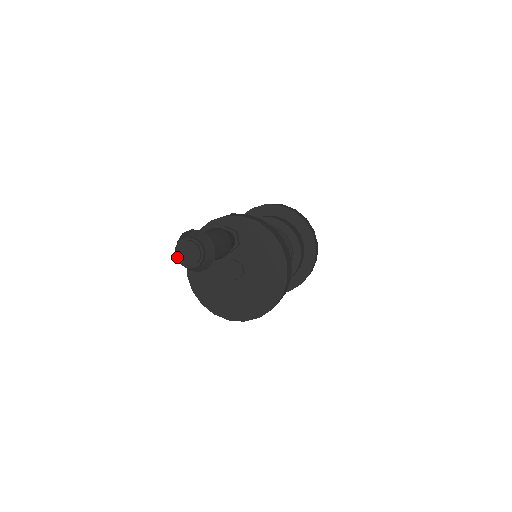
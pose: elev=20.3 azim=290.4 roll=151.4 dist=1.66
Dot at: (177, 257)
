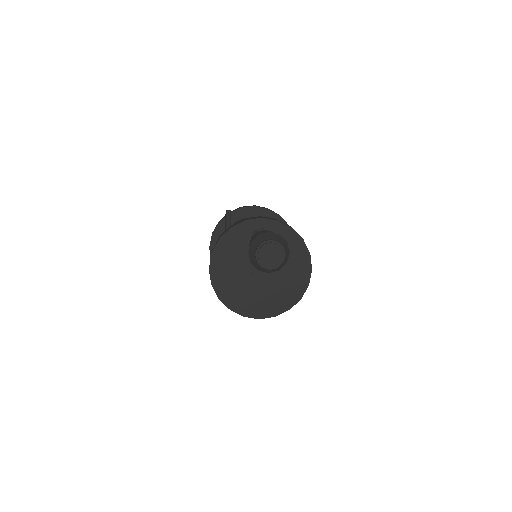
Dot at: (258, 257)
